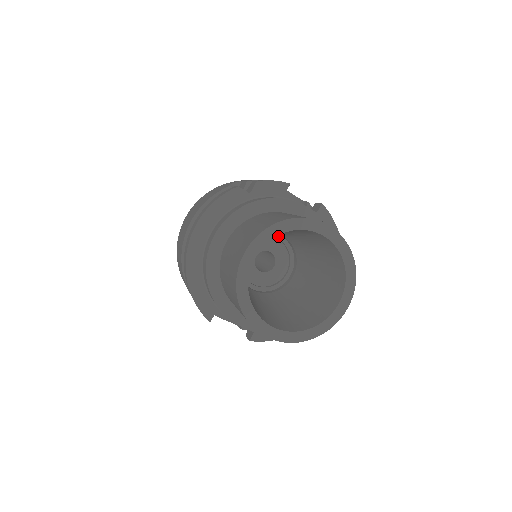
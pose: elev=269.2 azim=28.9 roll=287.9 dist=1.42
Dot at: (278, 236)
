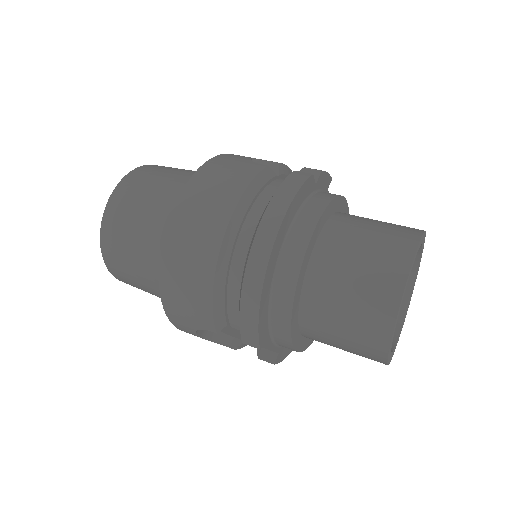
Dot at: occluded
